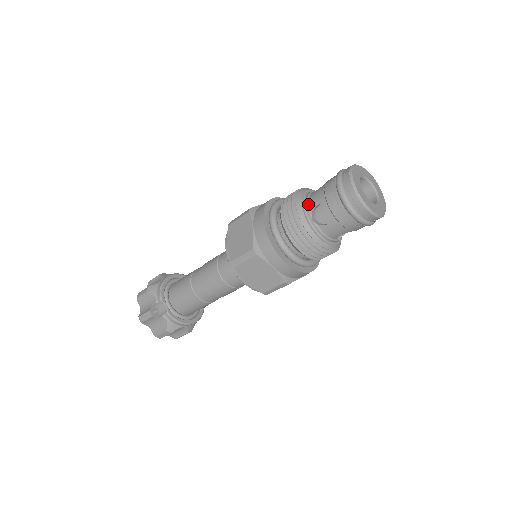
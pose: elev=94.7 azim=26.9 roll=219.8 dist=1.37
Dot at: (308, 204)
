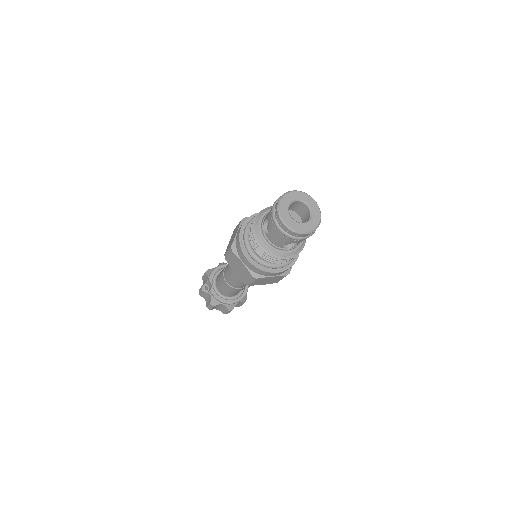
Dot at: (264, 218)
